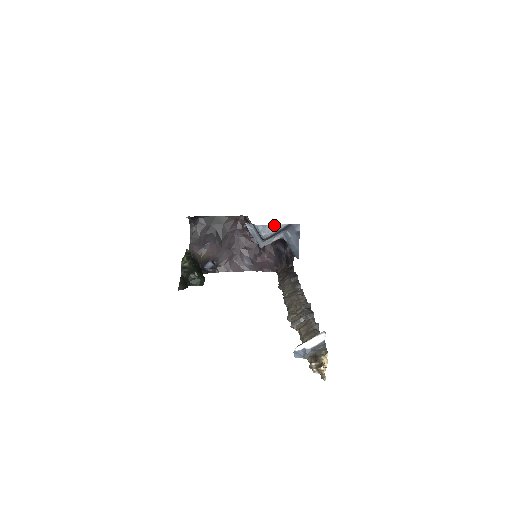
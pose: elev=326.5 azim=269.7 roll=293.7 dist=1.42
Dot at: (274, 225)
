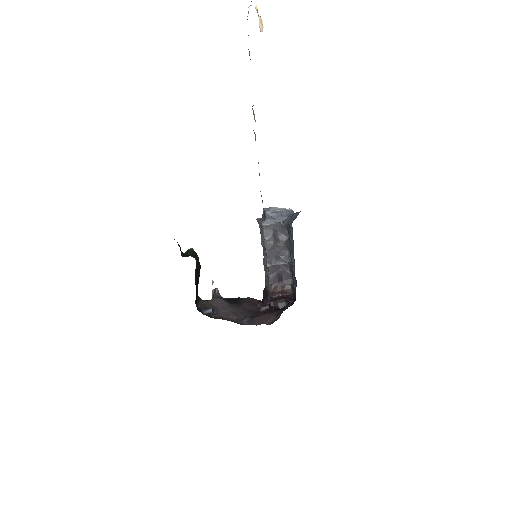
Dot at: (279, 208)
